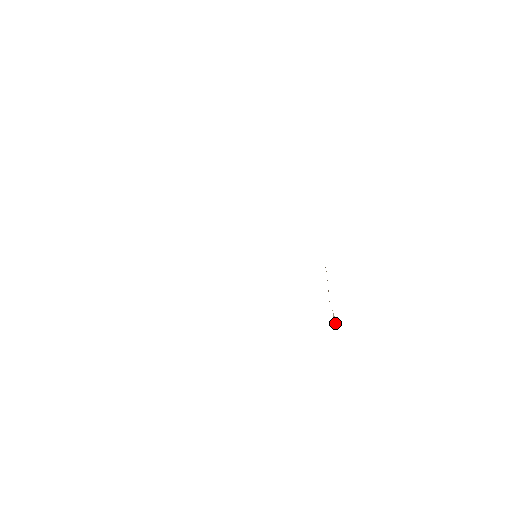
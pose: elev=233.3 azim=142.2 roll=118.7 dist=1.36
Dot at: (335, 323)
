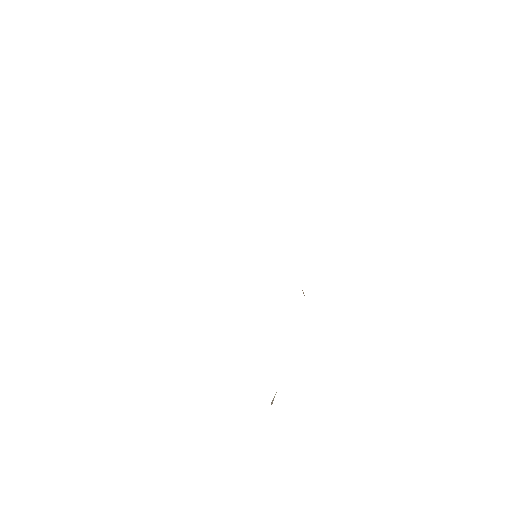
Dot at: (271, 403)
